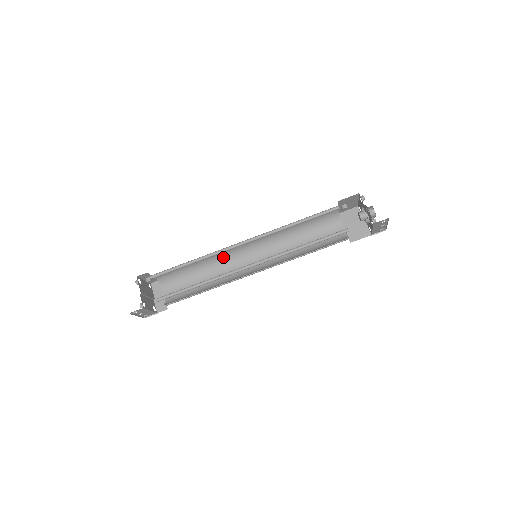
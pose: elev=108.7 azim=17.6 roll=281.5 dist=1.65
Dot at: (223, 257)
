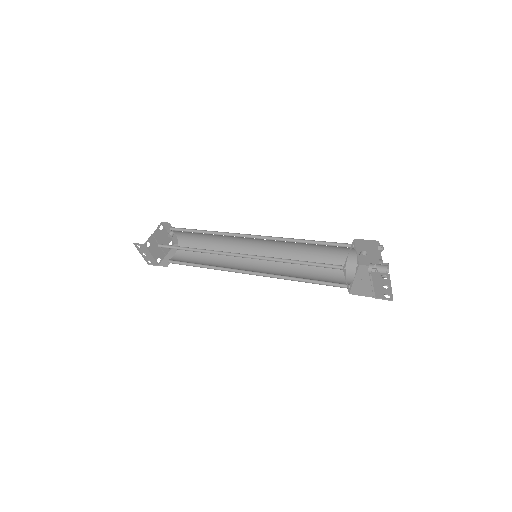
Dot at: (235, 248)
